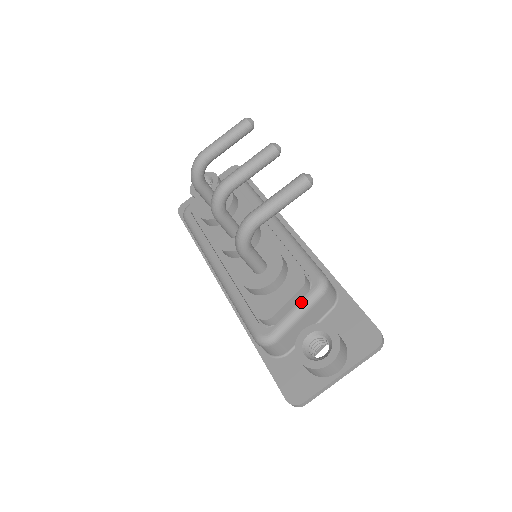
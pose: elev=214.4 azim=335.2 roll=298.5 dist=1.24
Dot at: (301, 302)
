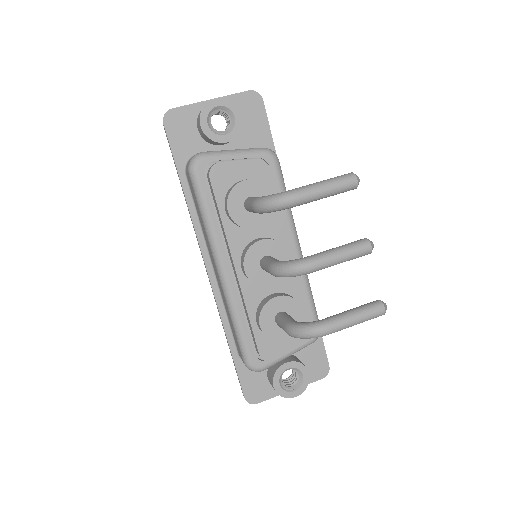
Dot at: (296, 348)
